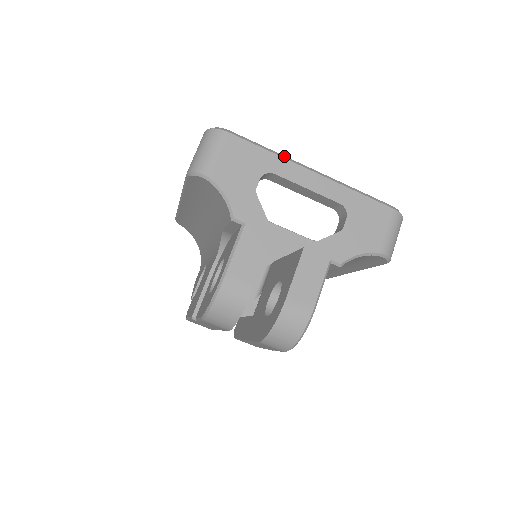
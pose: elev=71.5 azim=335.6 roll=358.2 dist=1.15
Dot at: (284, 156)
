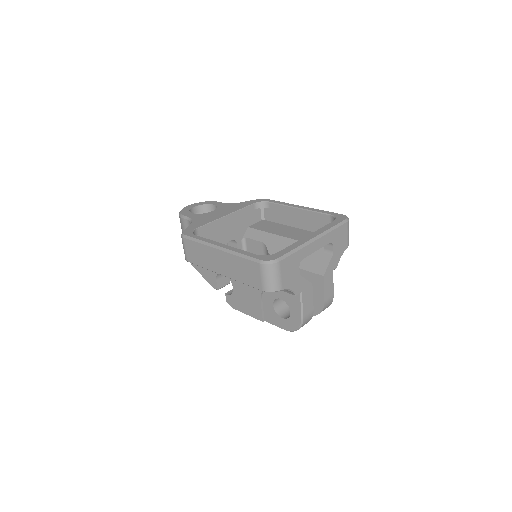
Dot at: (302, 245)
